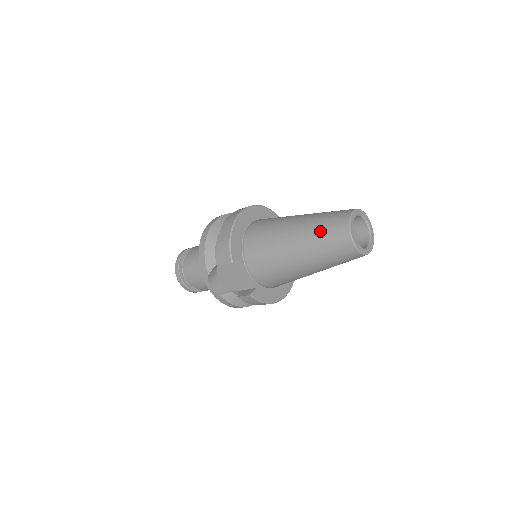
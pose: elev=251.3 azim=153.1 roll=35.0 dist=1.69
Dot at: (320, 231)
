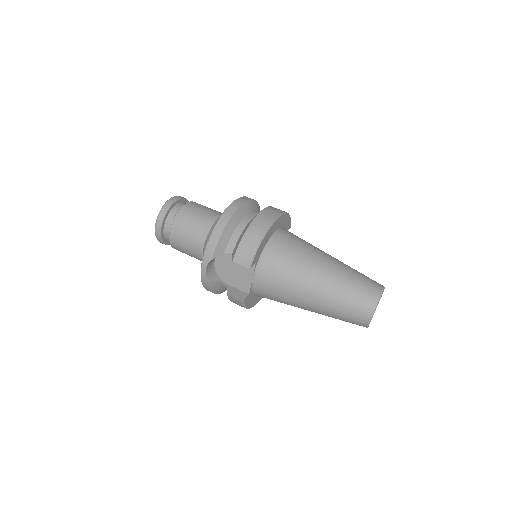
Dot at: (348, 291)
